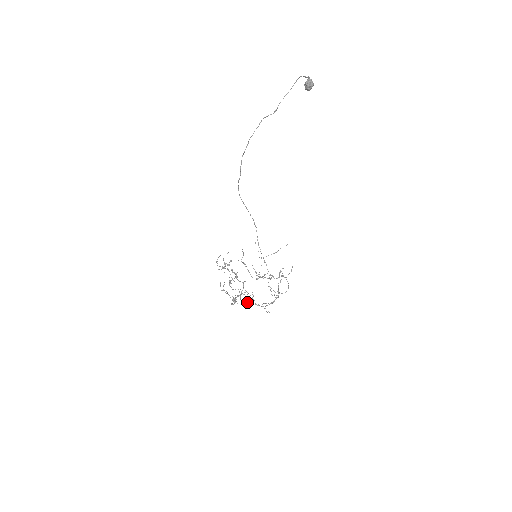
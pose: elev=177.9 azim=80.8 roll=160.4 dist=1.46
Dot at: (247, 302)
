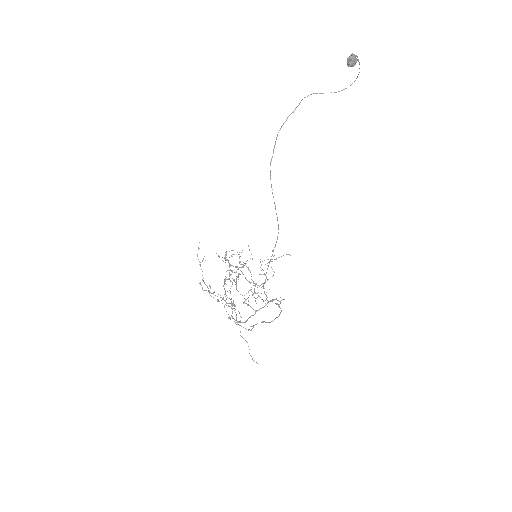
Dot at: occluded
